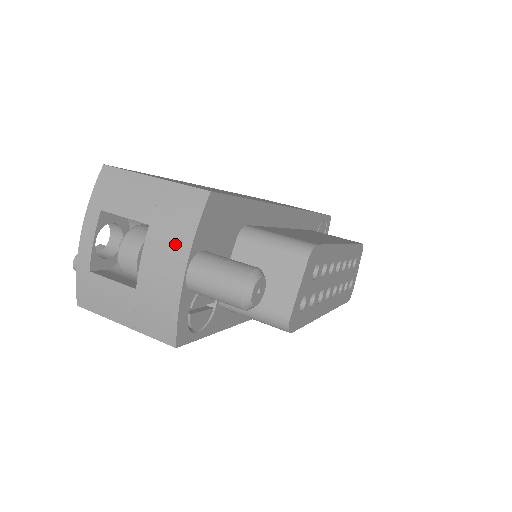
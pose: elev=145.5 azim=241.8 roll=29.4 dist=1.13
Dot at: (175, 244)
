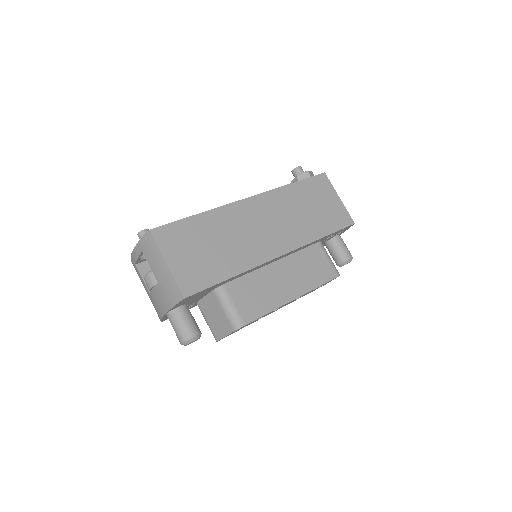
Dot at: (164, 302)
